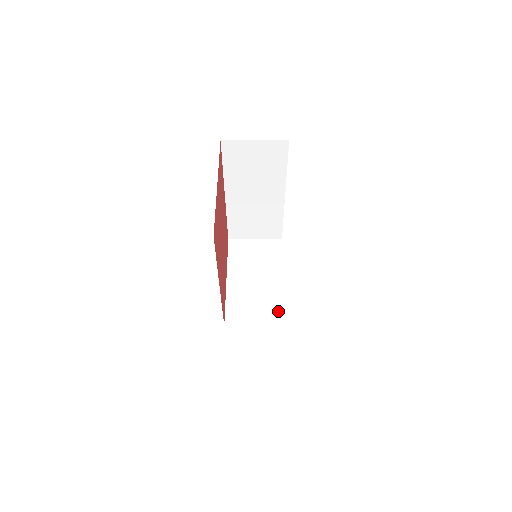
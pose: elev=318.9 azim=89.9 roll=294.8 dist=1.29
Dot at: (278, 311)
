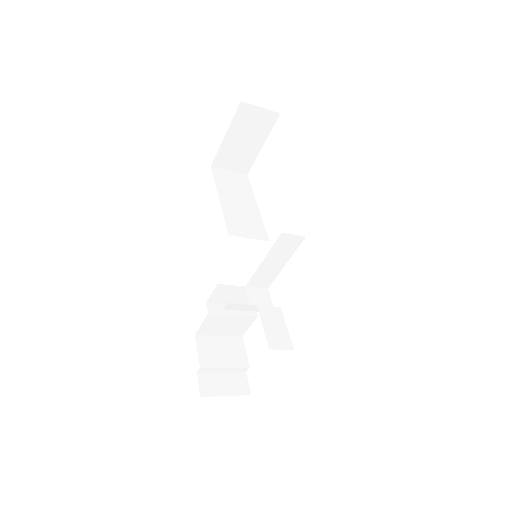
Dot at: occluded
